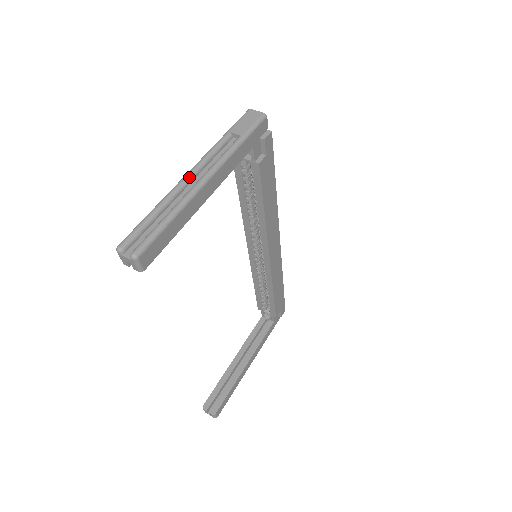
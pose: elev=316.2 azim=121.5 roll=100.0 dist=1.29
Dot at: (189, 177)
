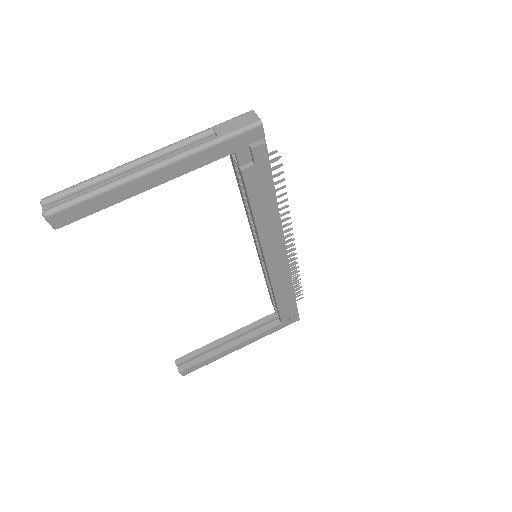
Dot at: (142, 160)
